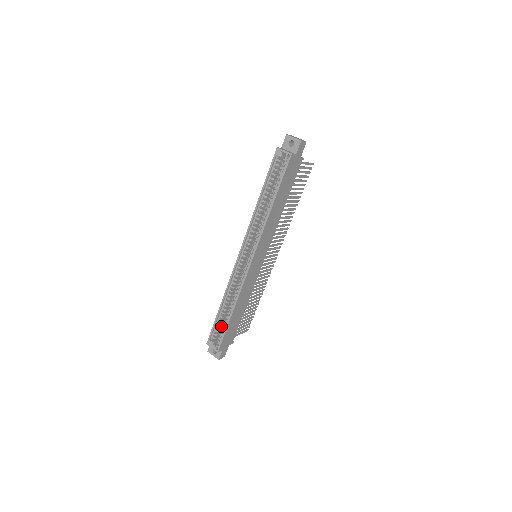
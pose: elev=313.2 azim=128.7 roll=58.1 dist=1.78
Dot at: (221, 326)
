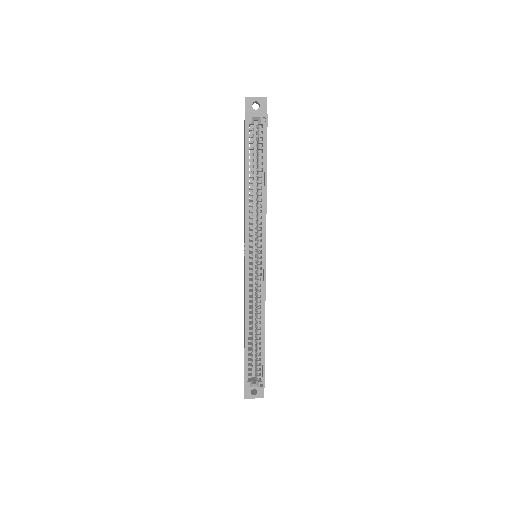
Dot at: (251, 358)
